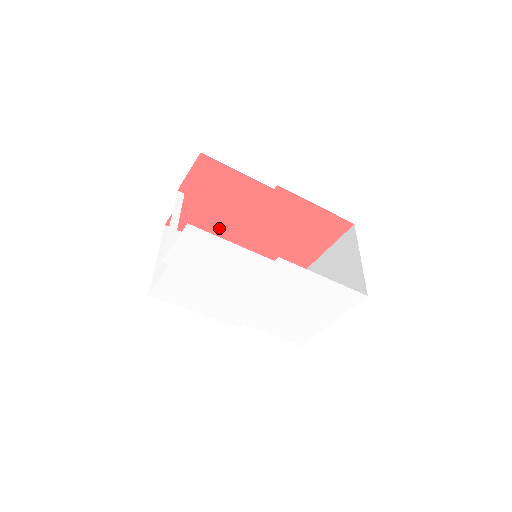
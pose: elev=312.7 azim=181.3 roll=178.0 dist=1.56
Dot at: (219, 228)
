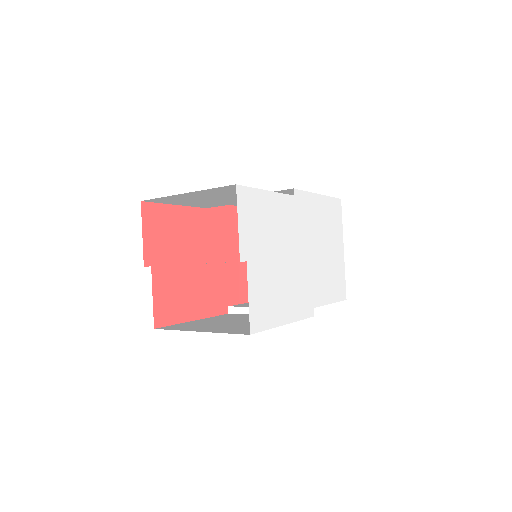
Dot at: (195, 291)
